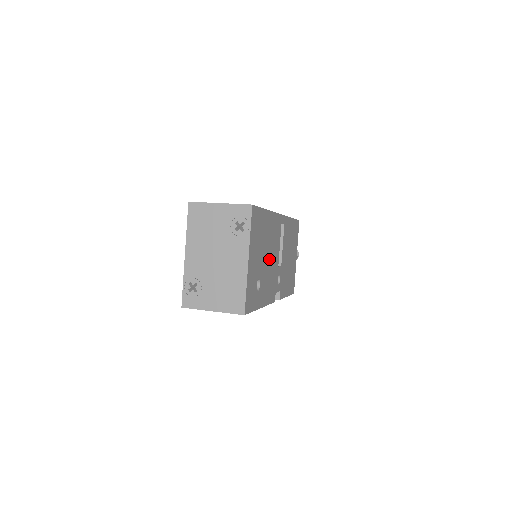
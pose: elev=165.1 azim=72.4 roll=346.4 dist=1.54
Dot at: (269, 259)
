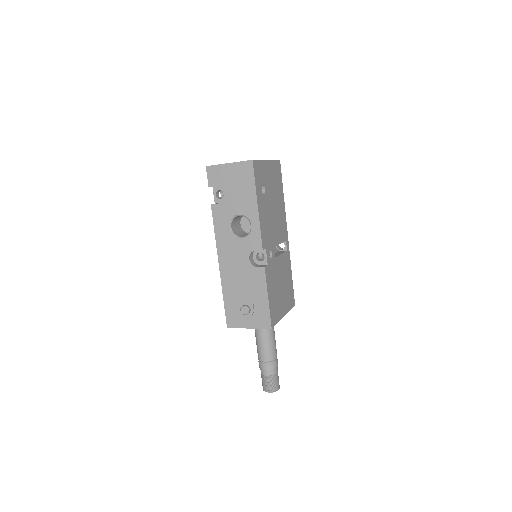
Dot at: (273, 215)
